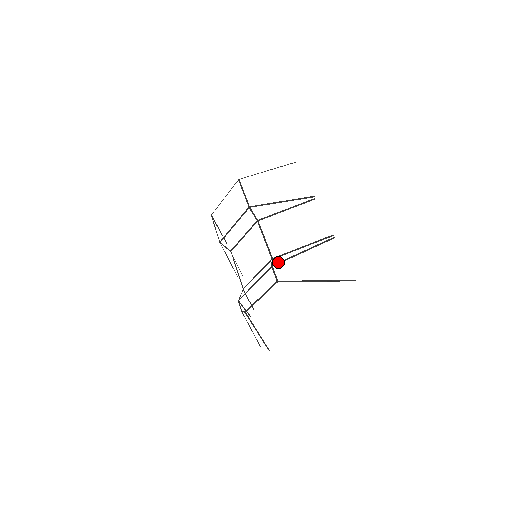
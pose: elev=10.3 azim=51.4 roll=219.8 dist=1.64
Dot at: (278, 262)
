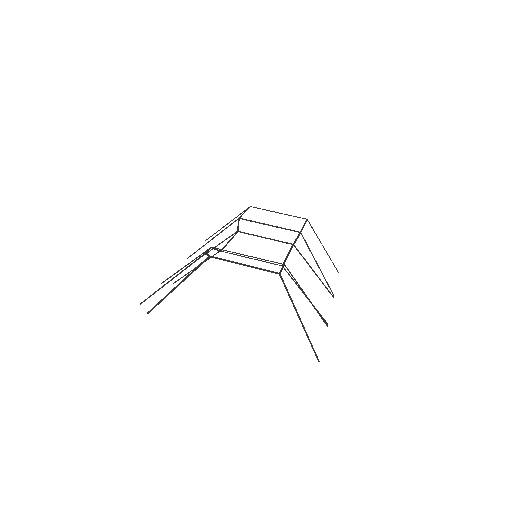
Dot at: occluded
